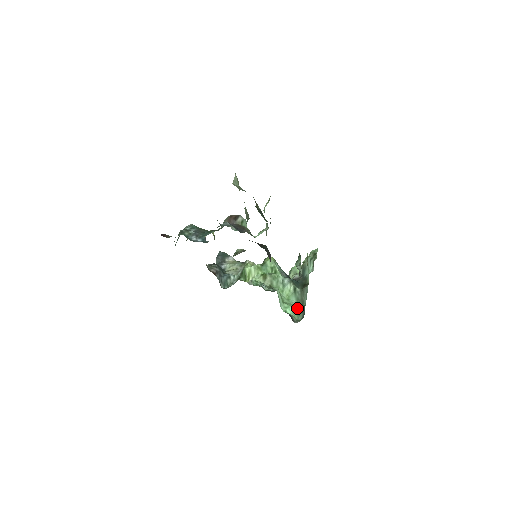
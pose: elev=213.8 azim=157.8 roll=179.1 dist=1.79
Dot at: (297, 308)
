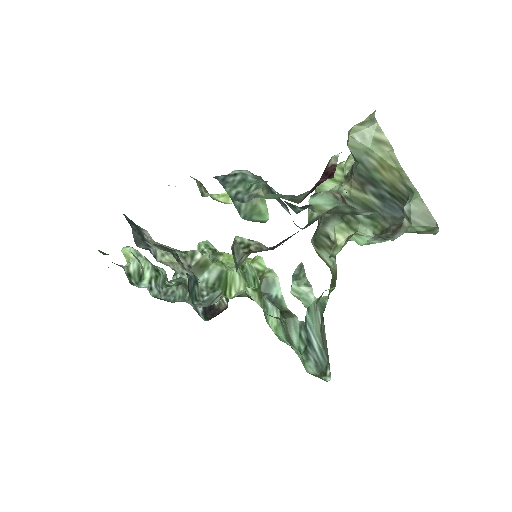
Dot at: occluded
